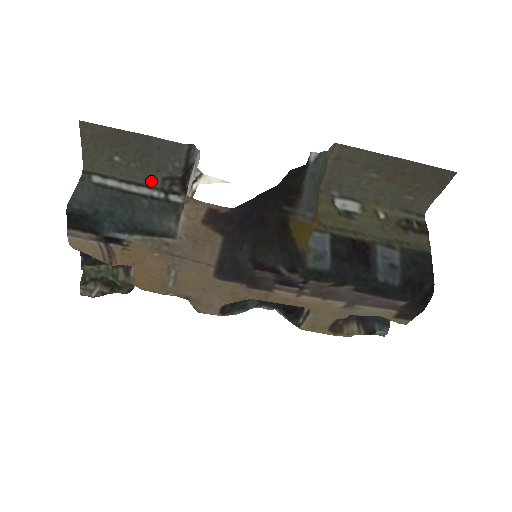
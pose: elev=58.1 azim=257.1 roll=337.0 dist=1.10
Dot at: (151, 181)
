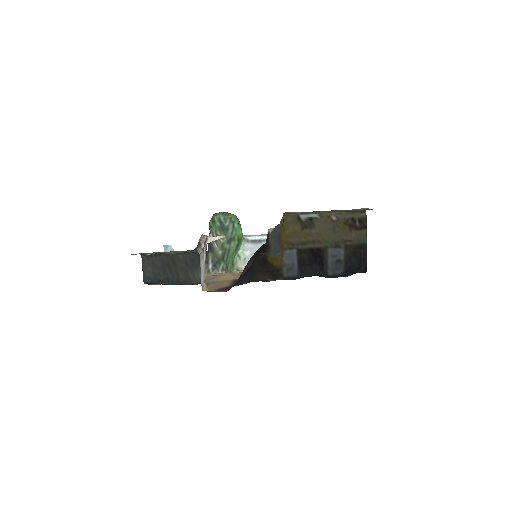
Dot at: occluded
